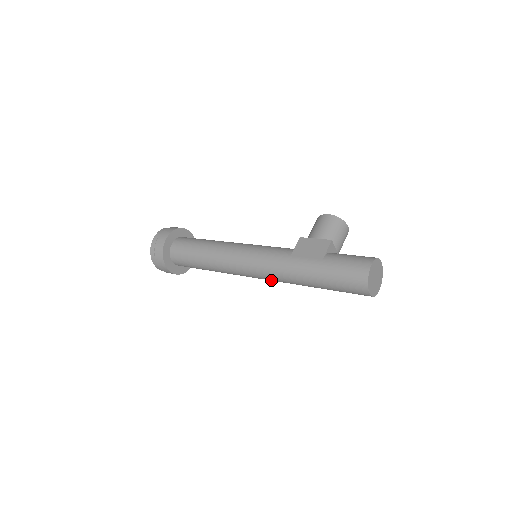
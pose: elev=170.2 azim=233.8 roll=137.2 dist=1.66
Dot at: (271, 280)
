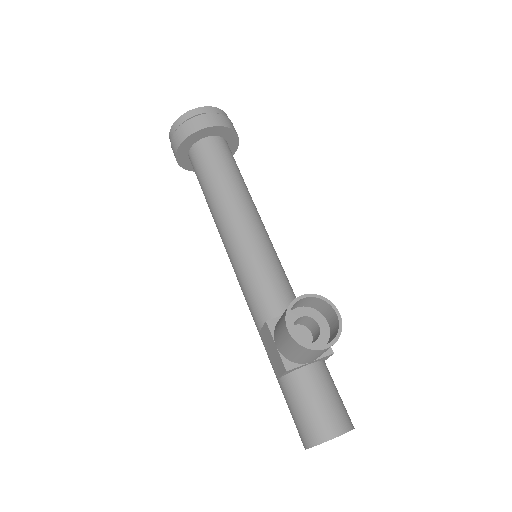
Dot at: occluded
